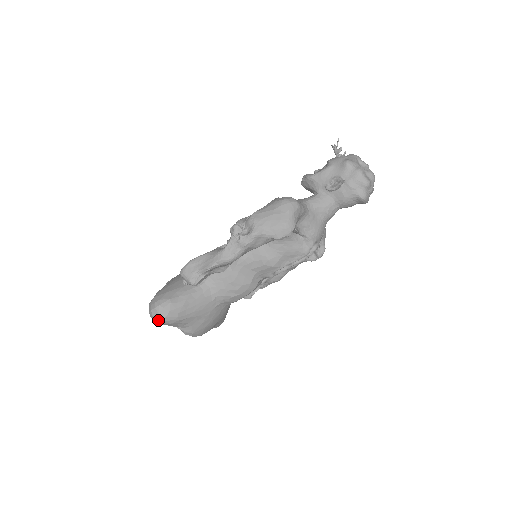
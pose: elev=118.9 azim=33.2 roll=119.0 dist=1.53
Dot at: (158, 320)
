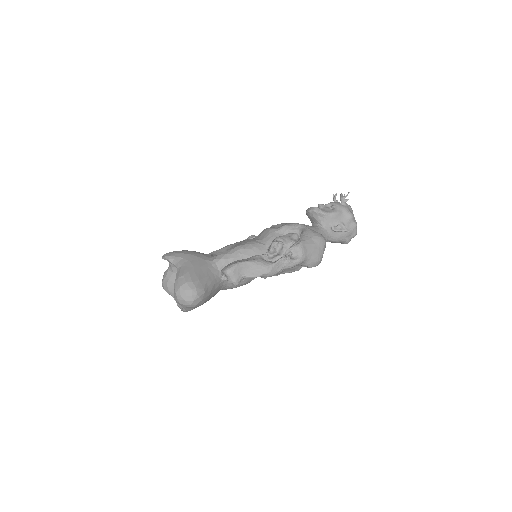
Dot at: (187, 305)
